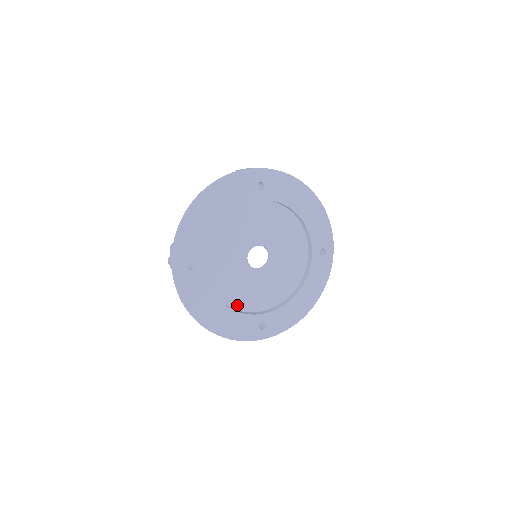
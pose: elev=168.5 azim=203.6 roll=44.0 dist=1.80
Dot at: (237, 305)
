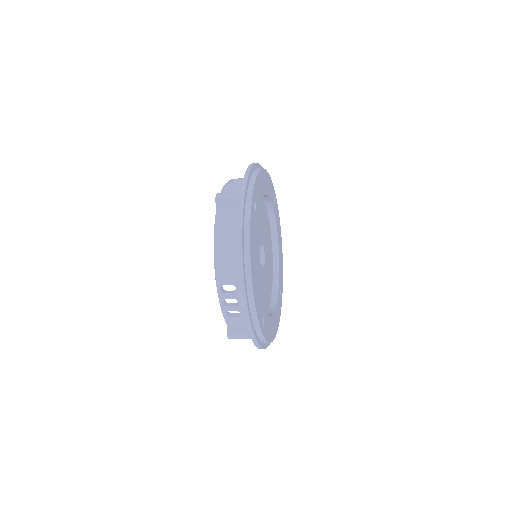
Dot at: occluded
